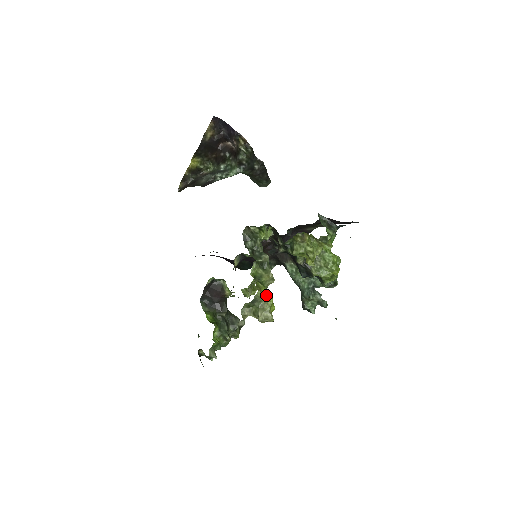
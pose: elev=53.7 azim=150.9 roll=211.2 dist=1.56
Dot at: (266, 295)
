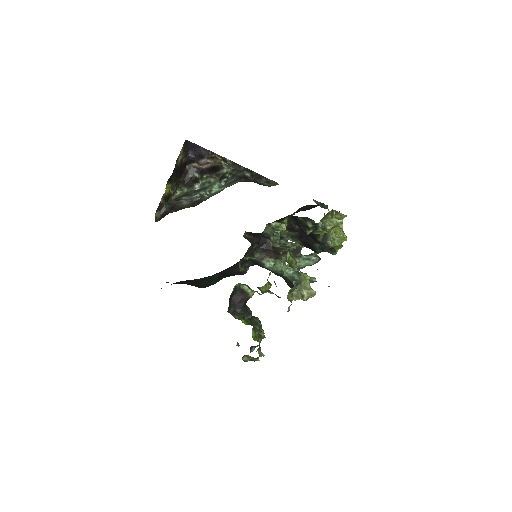
Dot at: (303, 276)
